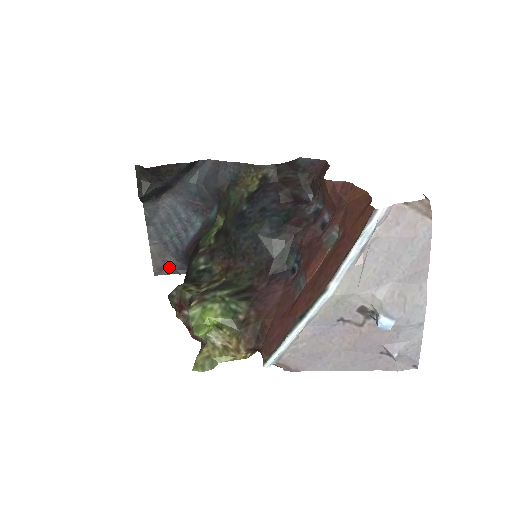
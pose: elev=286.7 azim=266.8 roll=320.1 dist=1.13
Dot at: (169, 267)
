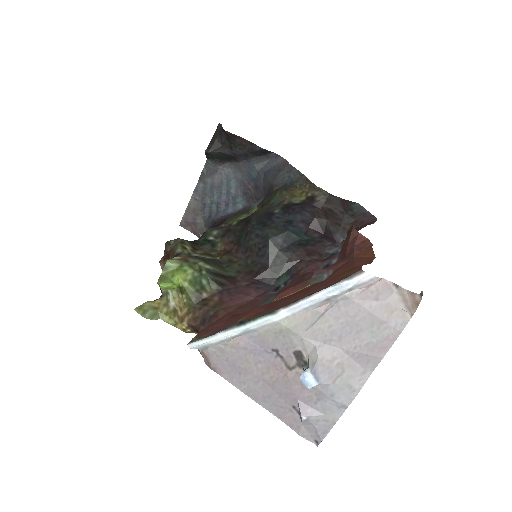
Dot at: (195, 226)
